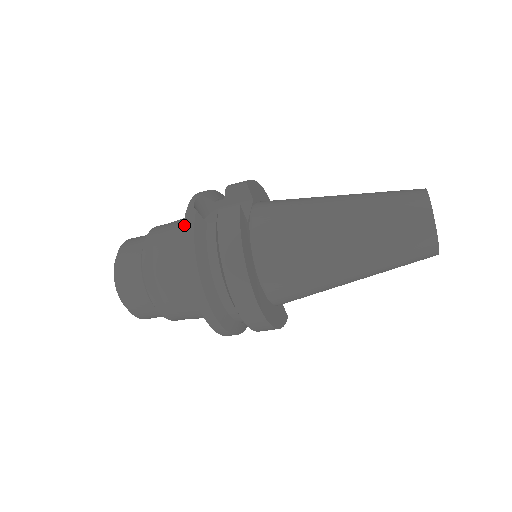
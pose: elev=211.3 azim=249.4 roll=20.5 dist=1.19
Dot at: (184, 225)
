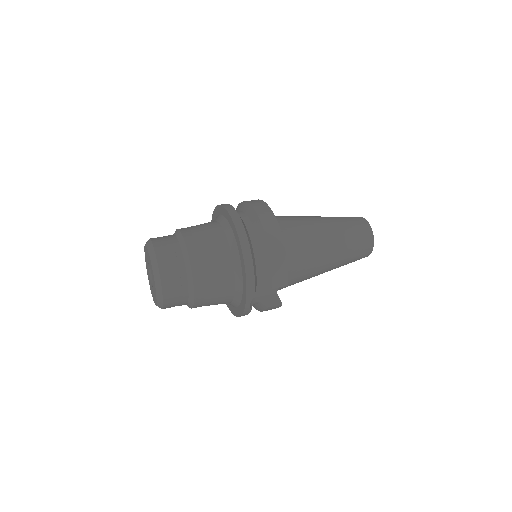
Dot at: (242, 315)
